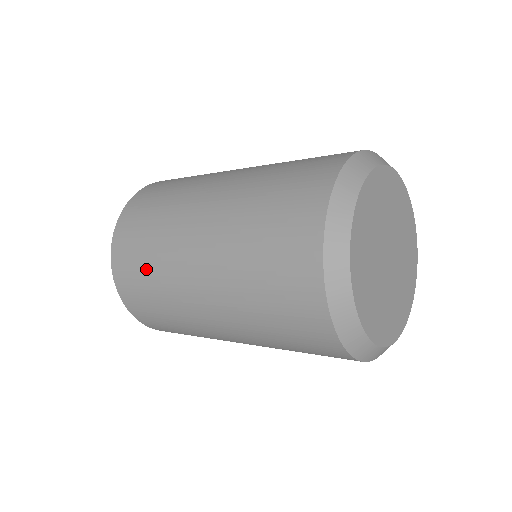
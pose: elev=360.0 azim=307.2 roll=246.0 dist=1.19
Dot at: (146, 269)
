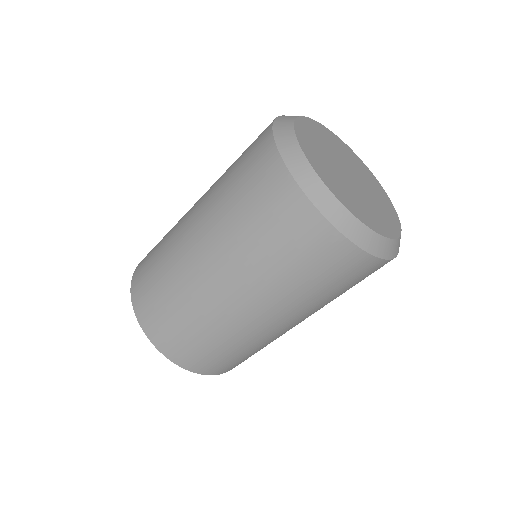
Dot at: (158, 247)
